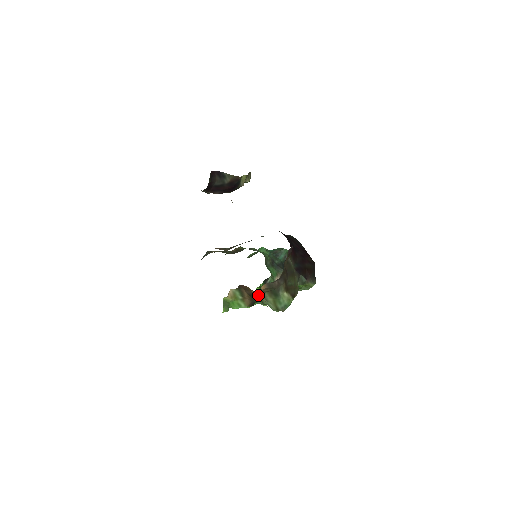
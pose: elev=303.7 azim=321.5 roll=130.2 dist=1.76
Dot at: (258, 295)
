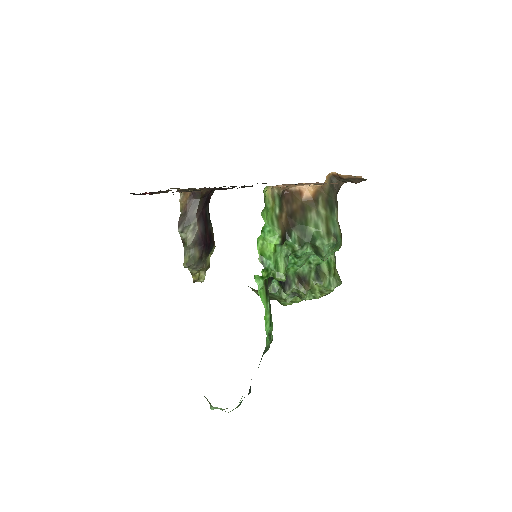
Dot at: (305, 209)
